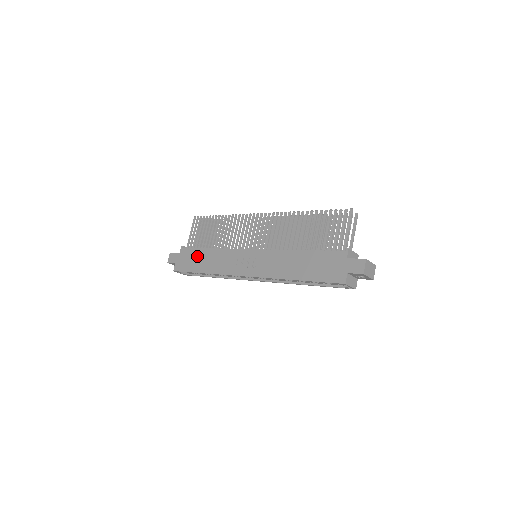
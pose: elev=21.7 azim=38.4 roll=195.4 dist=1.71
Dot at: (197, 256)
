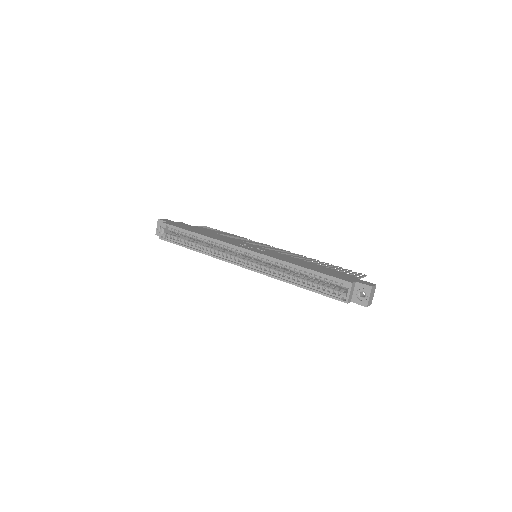
Dot at: (197, 229)
